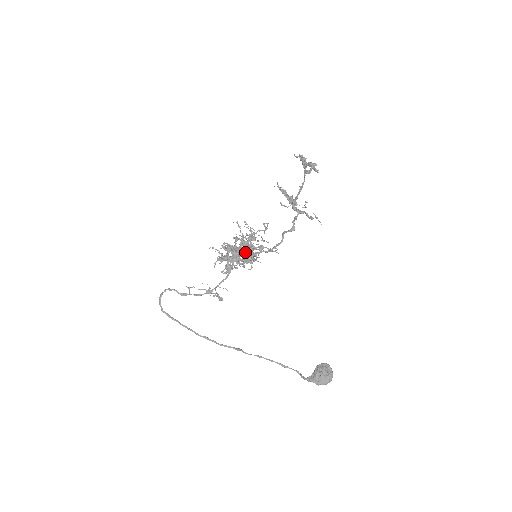
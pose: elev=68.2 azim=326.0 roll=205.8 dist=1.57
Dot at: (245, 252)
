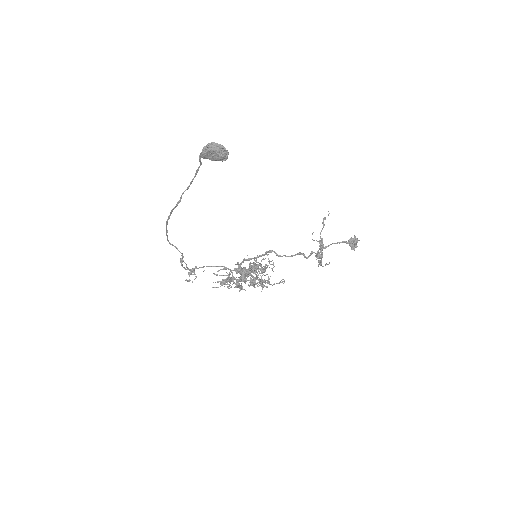
Dot at: occluded
